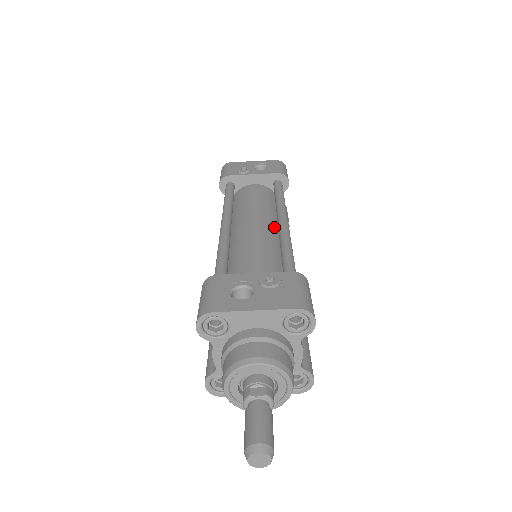
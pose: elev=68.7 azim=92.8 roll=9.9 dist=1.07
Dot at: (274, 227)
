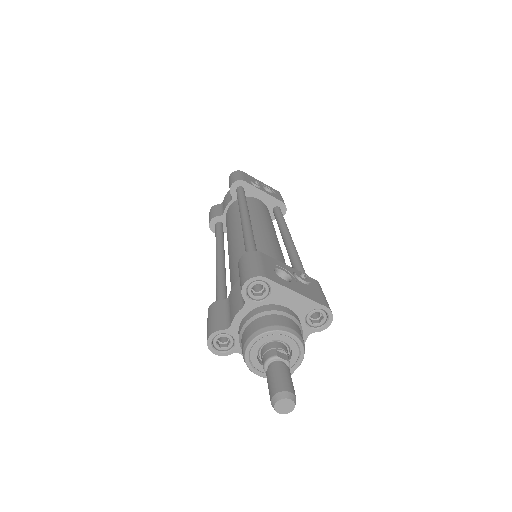
Dot at: occluded
